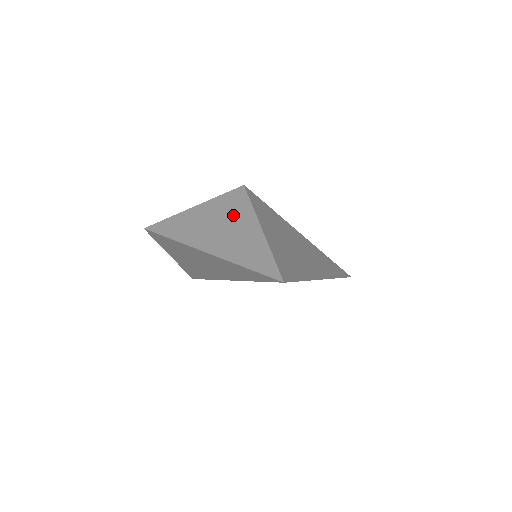
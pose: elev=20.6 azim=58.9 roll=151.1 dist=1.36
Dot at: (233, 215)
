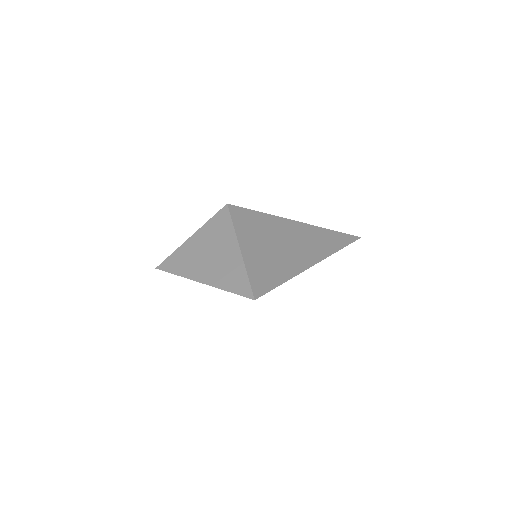
Dot at: (218, 239)
